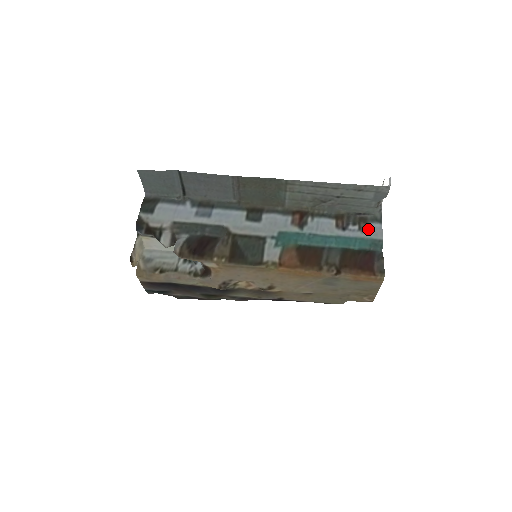
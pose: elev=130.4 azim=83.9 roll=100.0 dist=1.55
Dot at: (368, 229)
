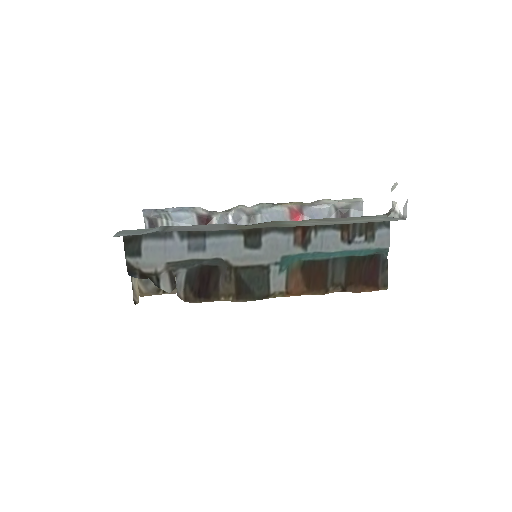
Dot at: (375, 238)
